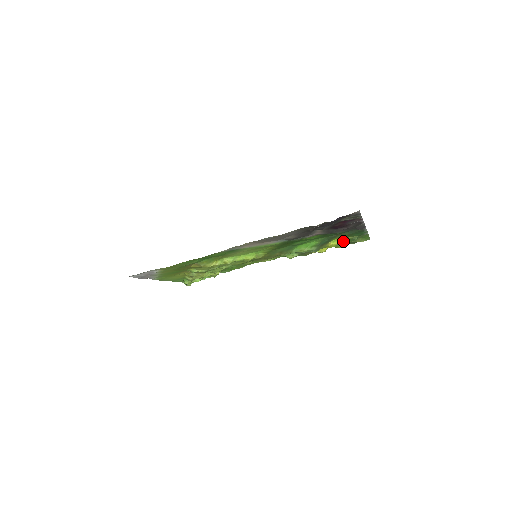
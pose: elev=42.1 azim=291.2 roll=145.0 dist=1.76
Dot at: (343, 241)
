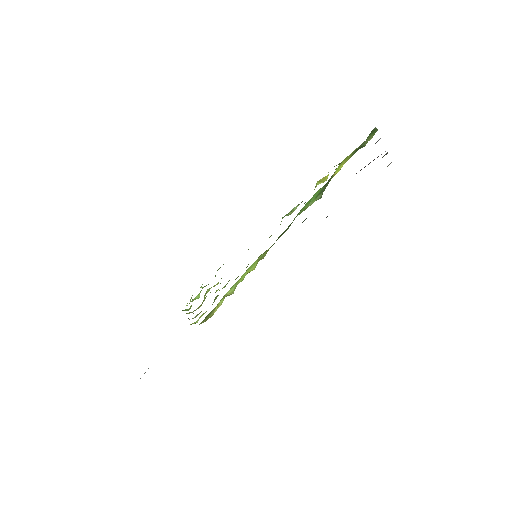
Dot at: (348, 158)
